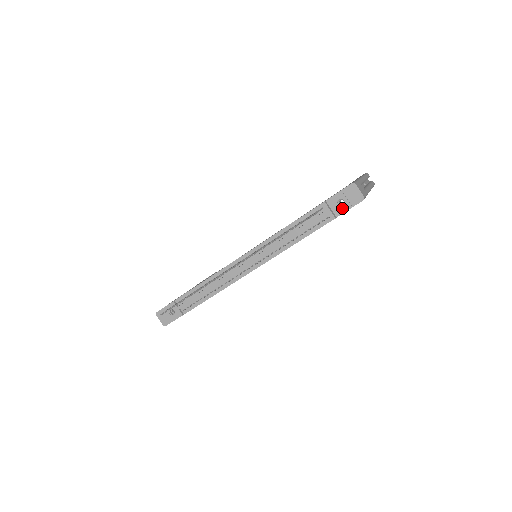
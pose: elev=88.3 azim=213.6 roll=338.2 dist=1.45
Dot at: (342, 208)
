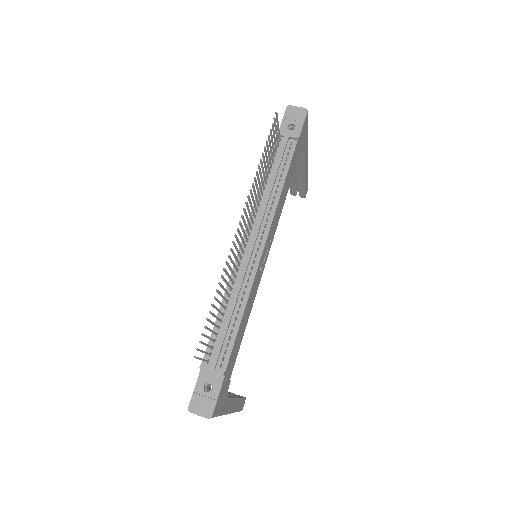
Dot at: (296, 129)
